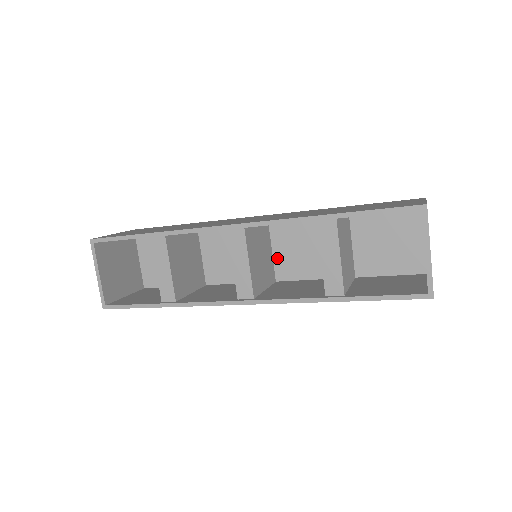
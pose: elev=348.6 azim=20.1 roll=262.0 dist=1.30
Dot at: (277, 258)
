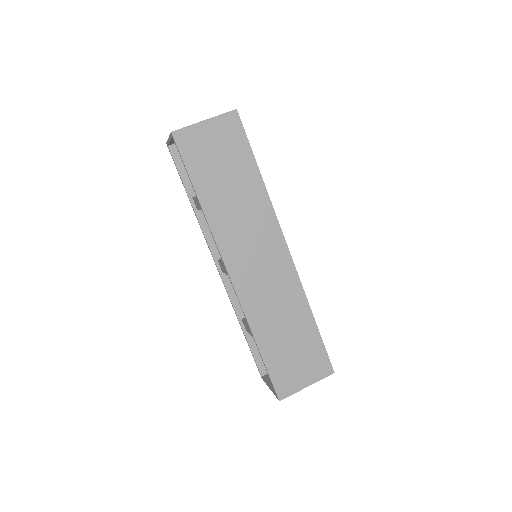
Dot at: occluded
